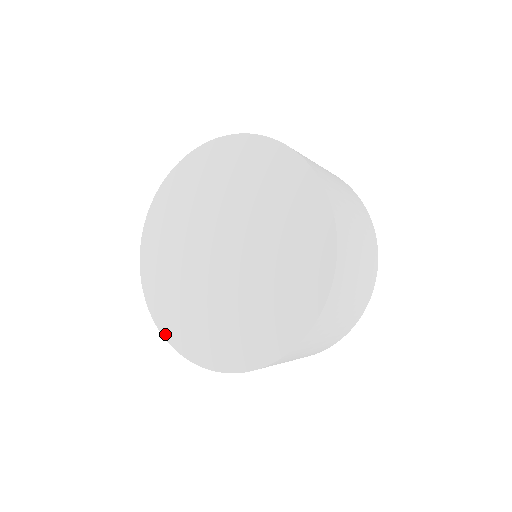
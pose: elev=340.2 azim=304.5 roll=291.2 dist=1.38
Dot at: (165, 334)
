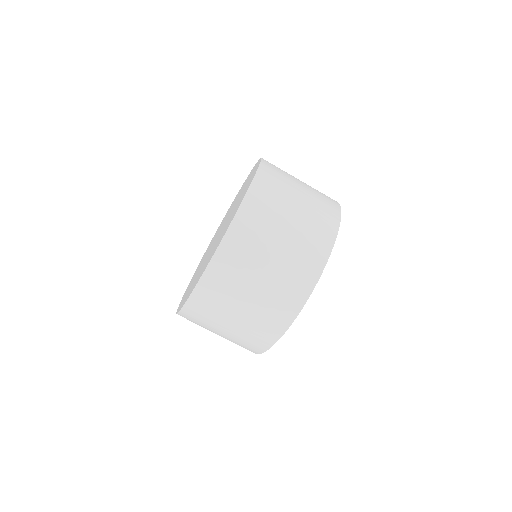
Dot at: occluded
